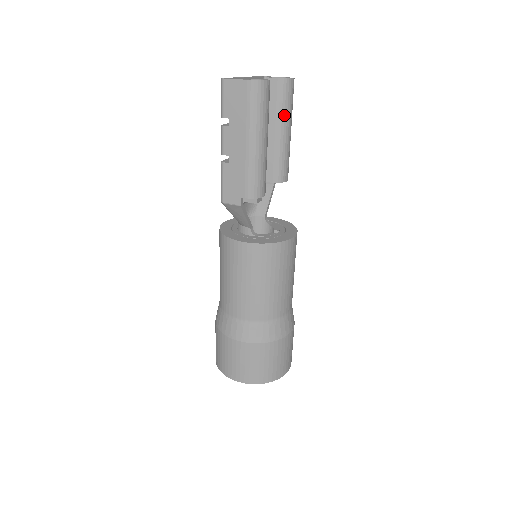
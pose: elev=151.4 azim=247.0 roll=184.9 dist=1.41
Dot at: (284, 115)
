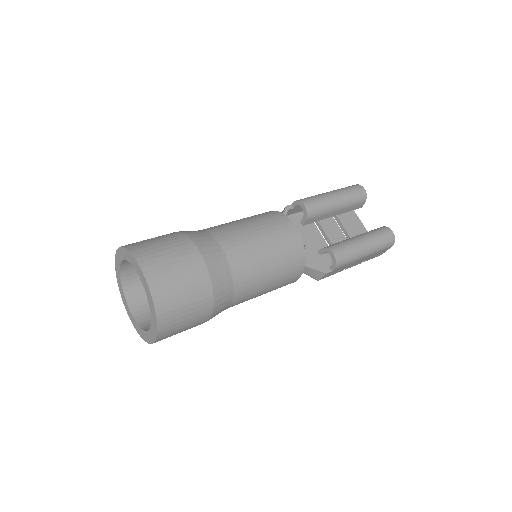
Dot at: (368, 233)
